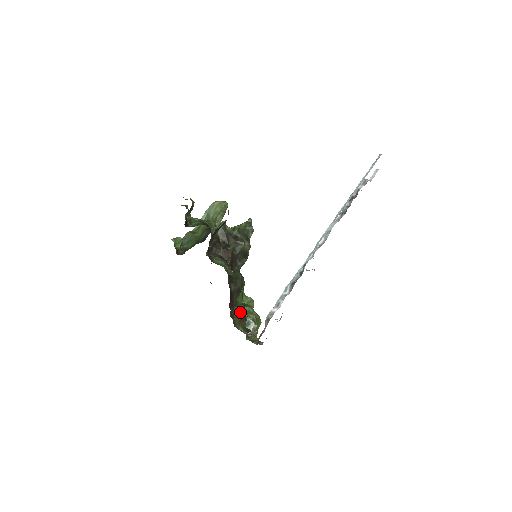
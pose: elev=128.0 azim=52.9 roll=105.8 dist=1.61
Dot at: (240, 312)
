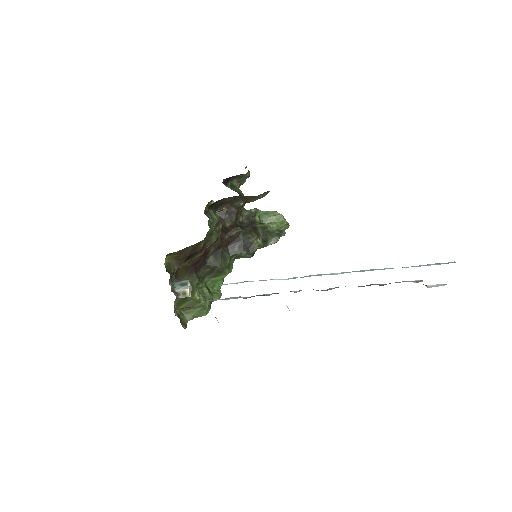
Dot at: (194, 282)
